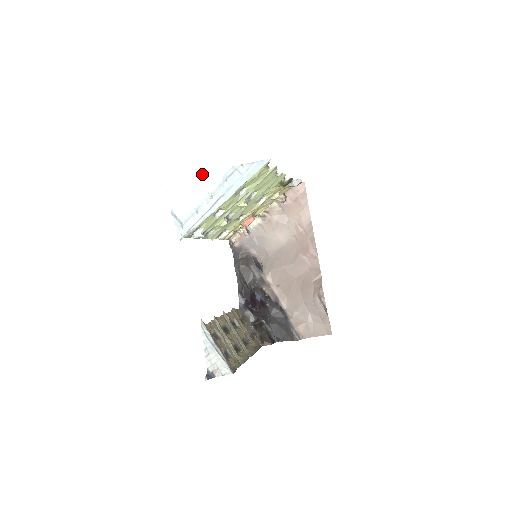
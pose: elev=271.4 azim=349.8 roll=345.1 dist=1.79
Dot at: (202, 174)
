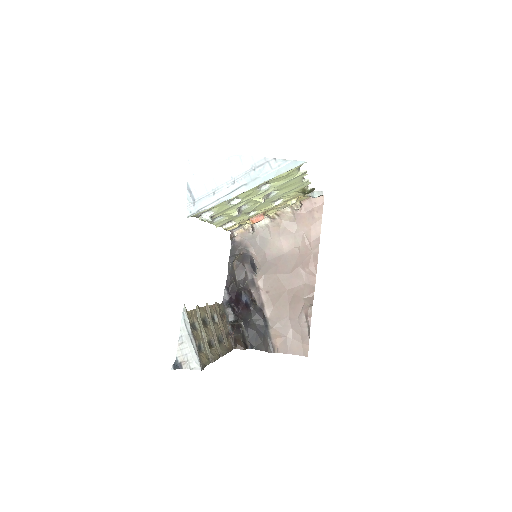
Dot at: (231, 156)
